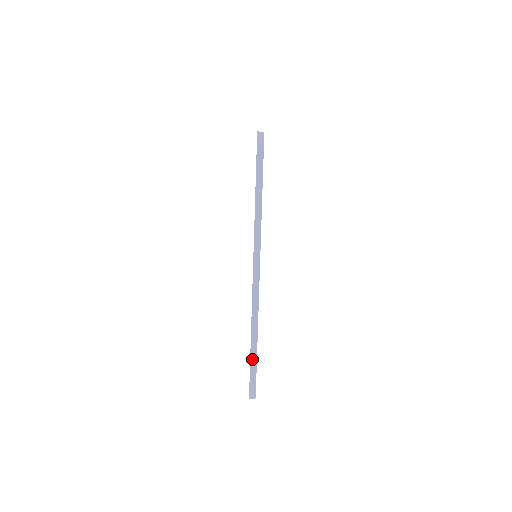
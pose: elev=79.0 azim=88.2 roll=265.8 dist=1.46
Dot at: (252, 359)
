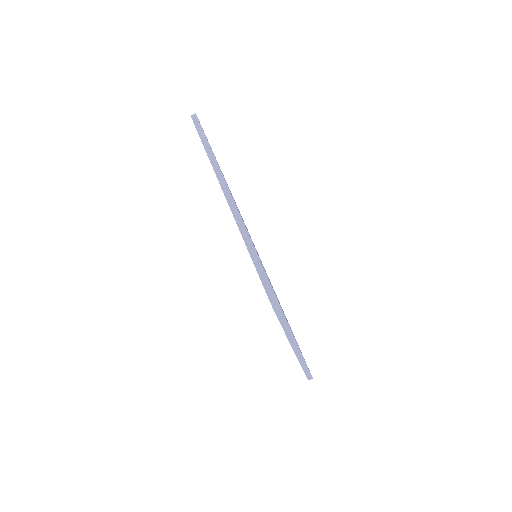
Dot at: (254, 260)
